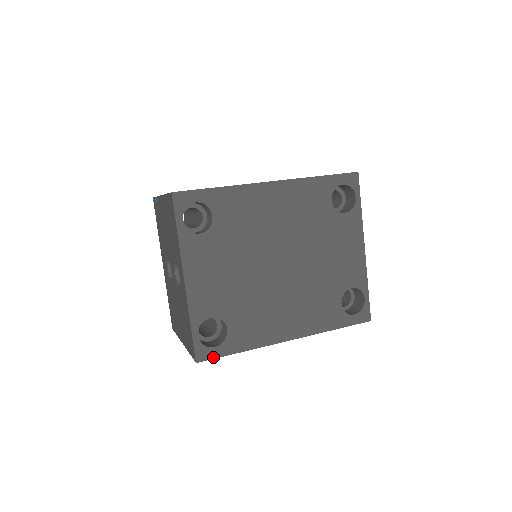
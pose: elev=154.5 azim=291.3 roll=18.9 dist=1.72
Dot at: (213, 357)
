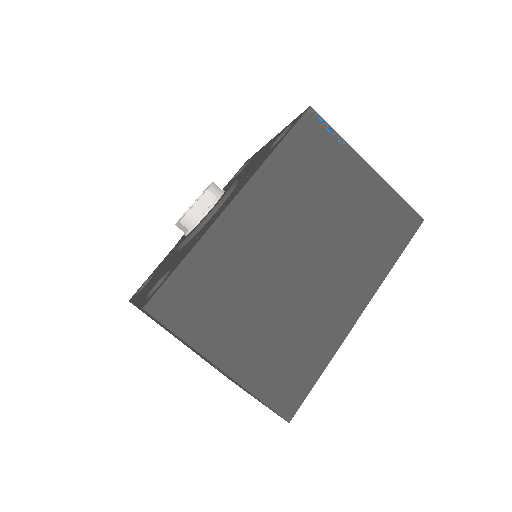
Dot at: occluded
